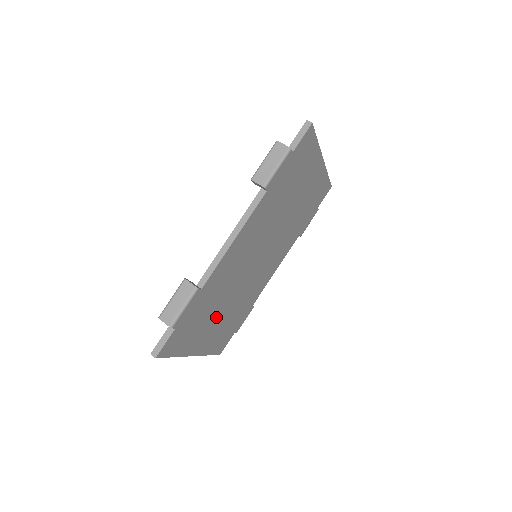
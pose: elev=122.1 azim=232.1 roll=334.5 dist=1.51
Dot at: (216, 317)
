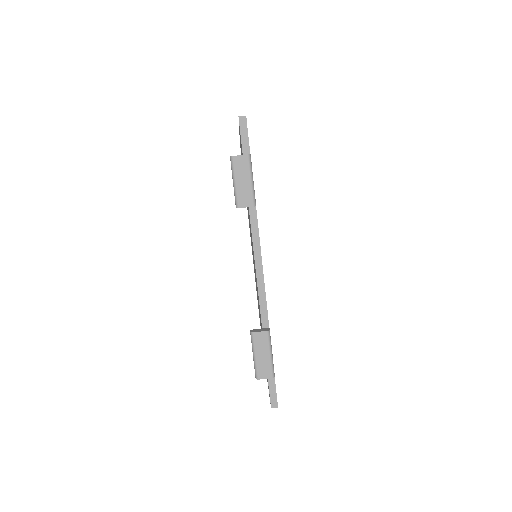
Dot at: occluded
